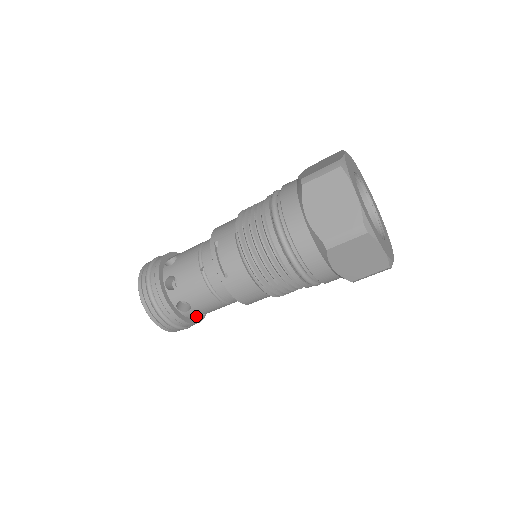
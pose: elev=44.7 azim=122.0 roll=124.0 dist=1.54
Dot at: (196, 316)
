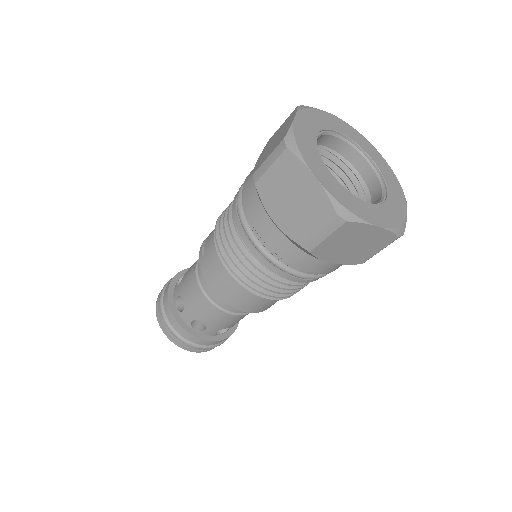
Dot at: (198, 329)
